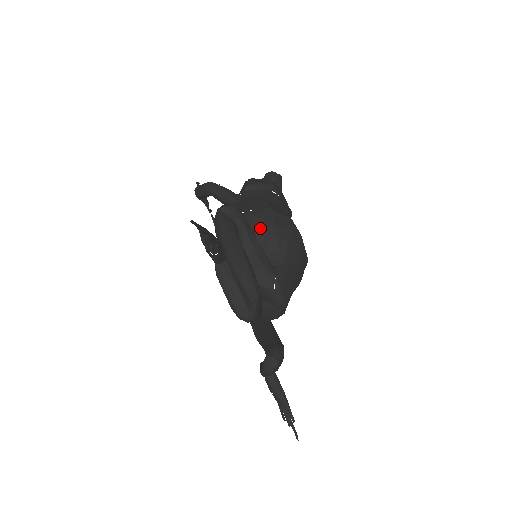
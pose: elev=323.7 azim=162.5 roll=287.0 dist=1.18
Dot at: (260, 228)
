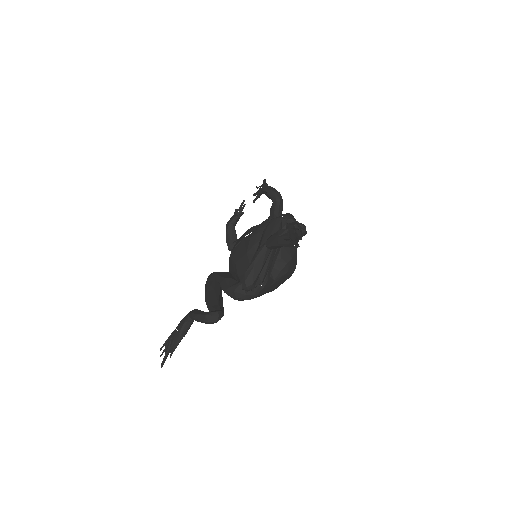
Dot at: (285, 250)
